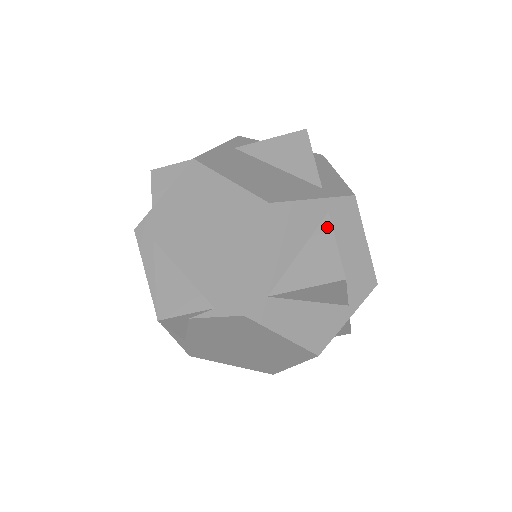
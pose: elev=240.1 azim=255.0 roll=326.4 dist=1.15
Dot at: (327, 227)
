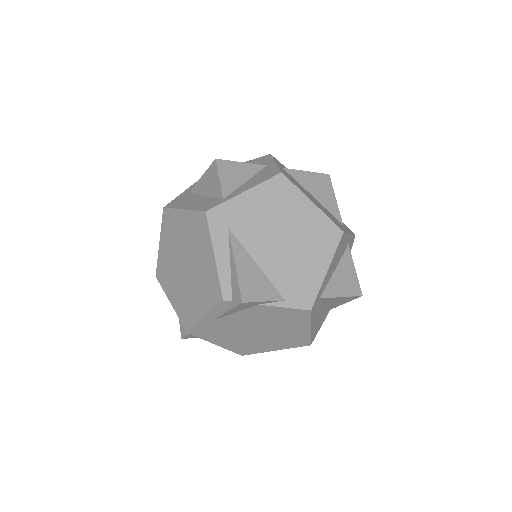
Dot at: (349, 255)
